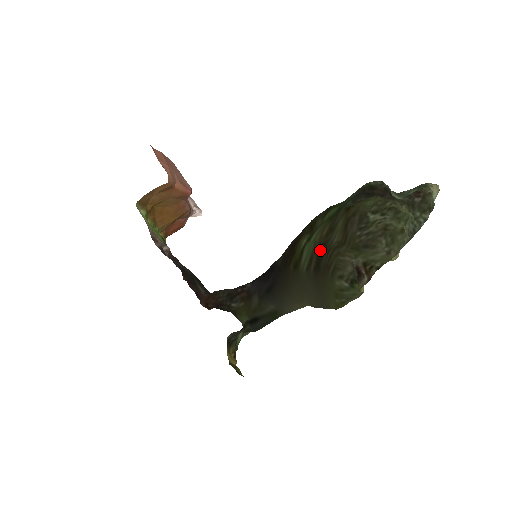
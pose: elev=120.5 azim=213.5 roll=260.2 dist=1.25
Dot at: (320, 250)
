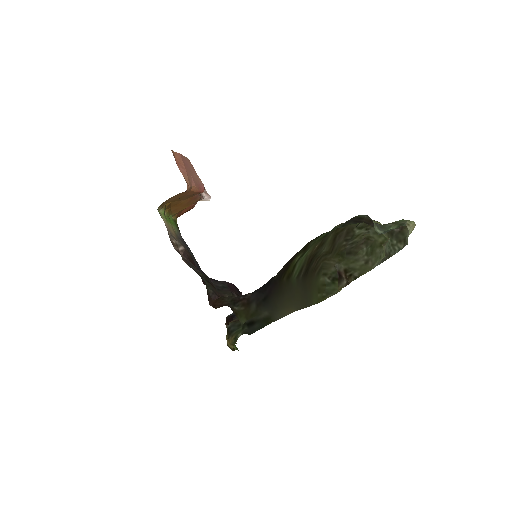
Dot at: (310, 260)
